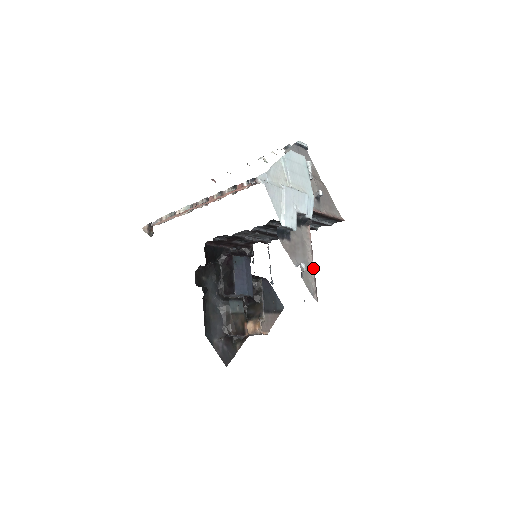
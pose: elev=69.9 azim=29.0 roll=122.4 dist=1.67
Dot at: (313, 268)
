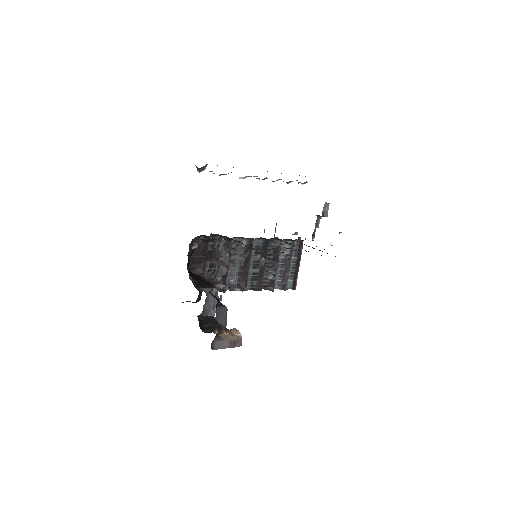
Dot at: occluded
